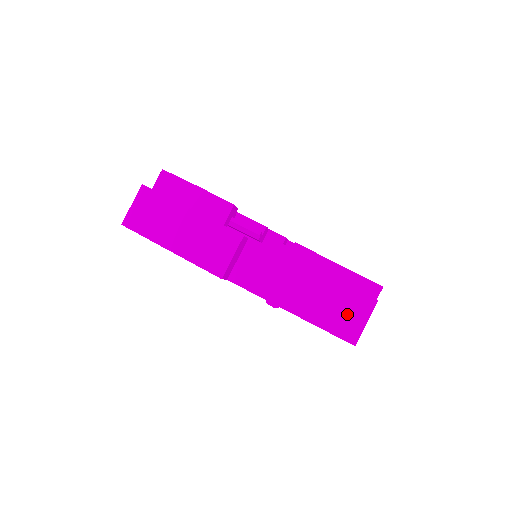
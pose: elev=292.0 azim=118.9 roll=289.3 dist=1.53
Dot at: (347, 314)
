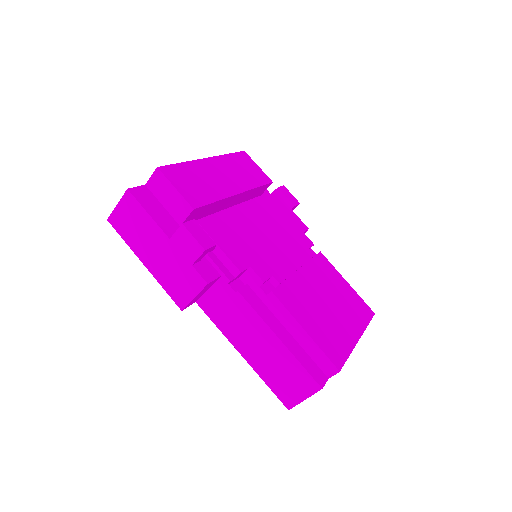
Dot at: (290, 384)
